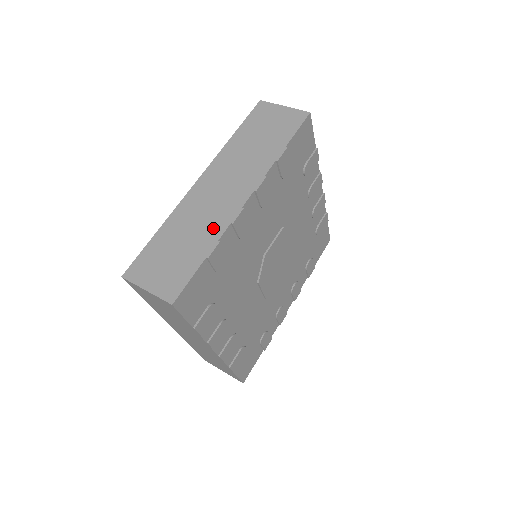
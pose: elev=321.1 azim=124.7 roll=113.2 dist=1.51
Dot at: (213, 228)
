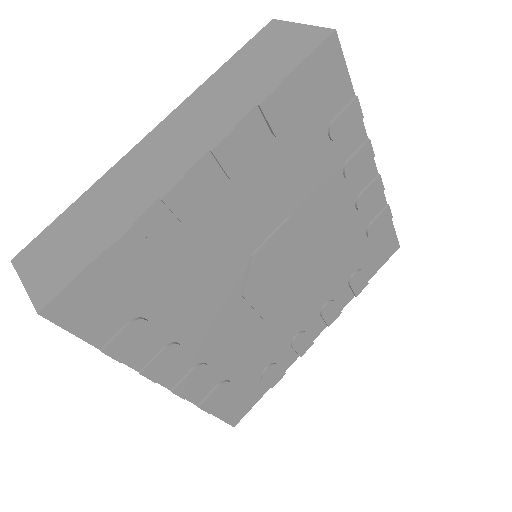
Dot at: (135, 203)
